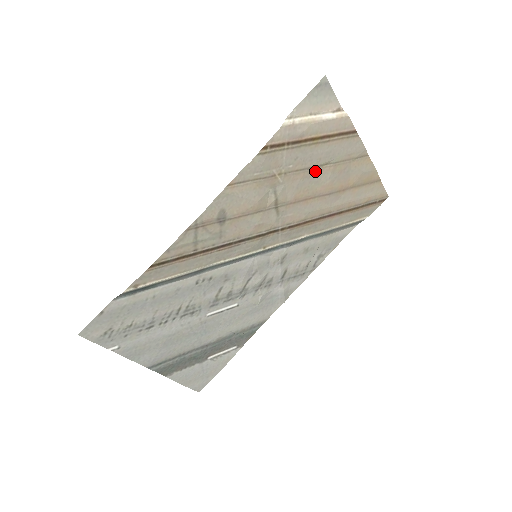
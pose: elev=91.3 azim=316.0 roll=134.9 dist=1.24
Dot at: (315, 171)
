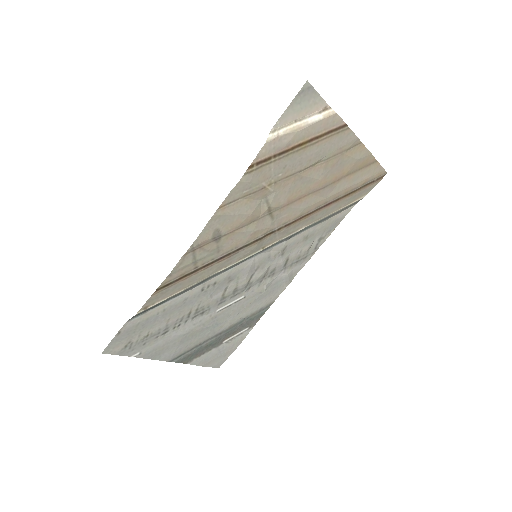
Dot at: (306, 172)
